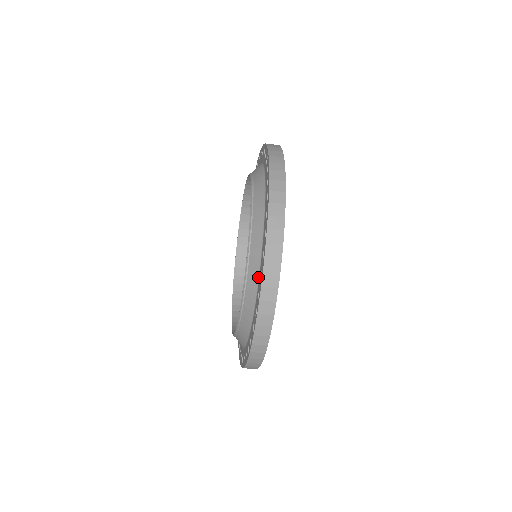
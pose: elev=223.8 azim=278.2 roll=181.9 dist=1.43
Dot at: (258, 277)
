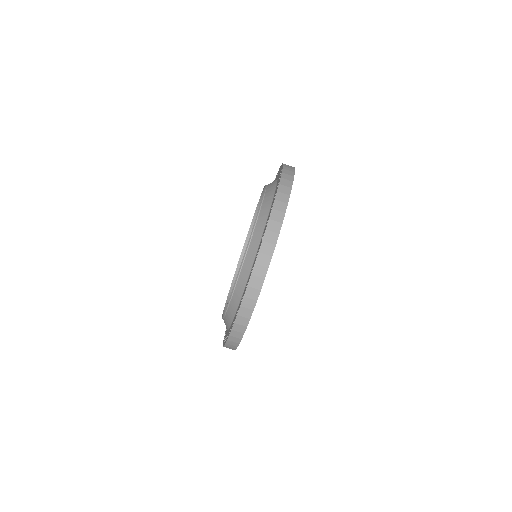
Dot at: (276, 184)
